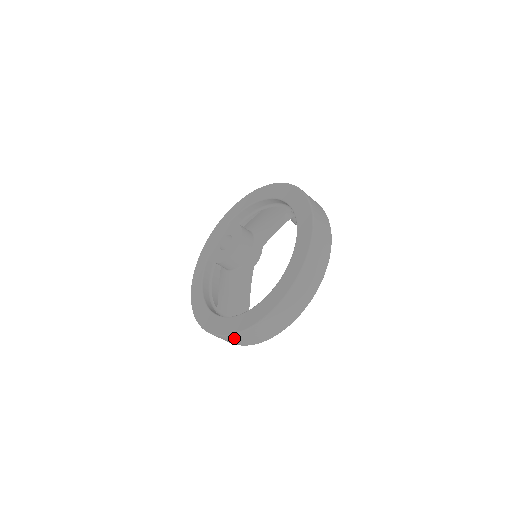
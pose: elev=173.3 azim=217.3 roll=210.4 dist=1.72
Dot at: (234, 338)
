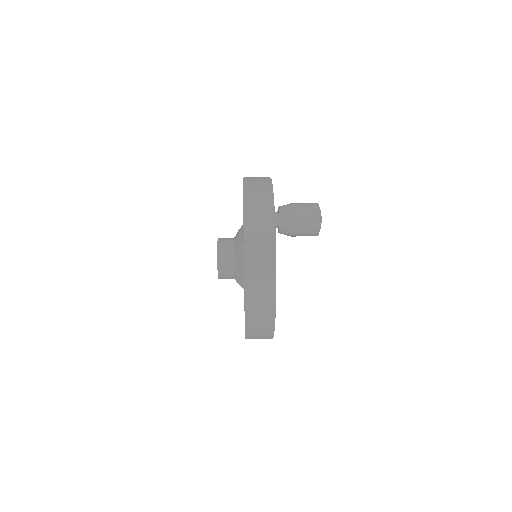
Dot at: occluded
